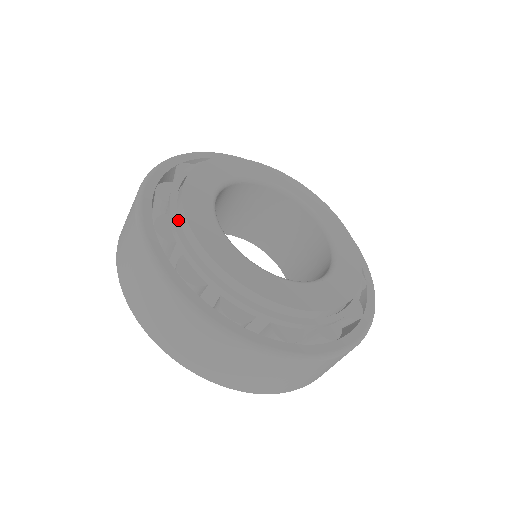
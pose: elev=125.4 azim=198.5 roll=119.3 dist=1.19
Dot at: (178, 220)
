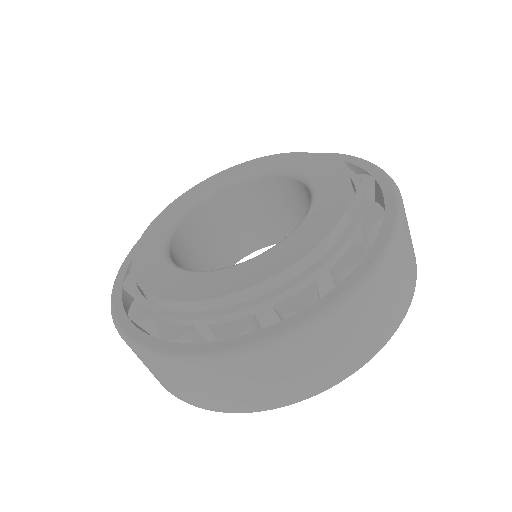
Dot at: occluded
